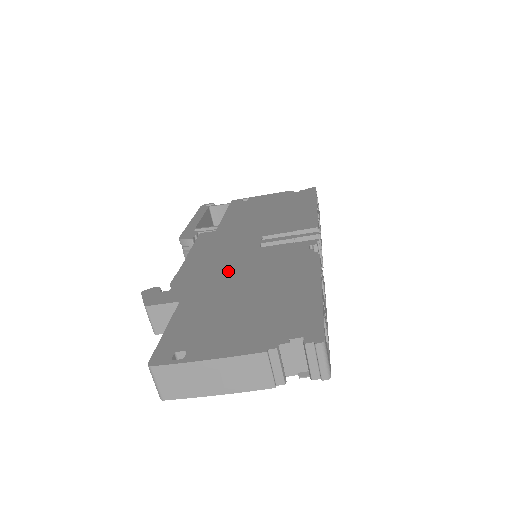
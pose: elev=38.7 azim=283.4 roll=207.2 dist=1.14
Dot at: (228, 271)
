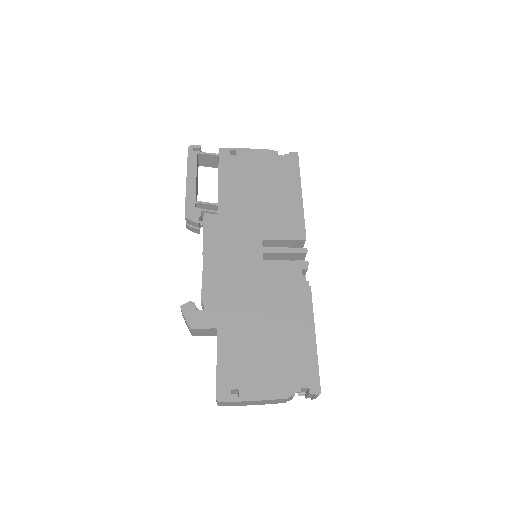
Dot at: (245, 293)
